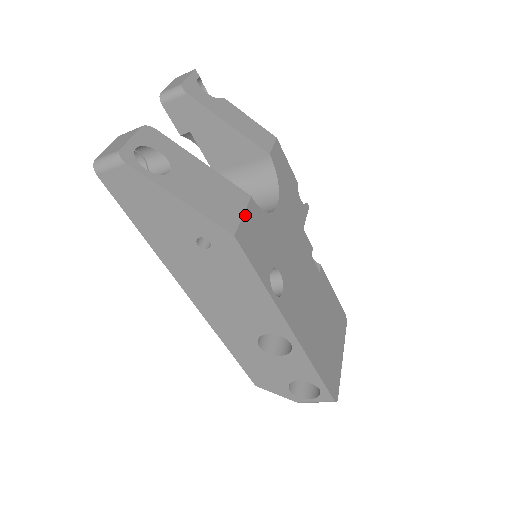
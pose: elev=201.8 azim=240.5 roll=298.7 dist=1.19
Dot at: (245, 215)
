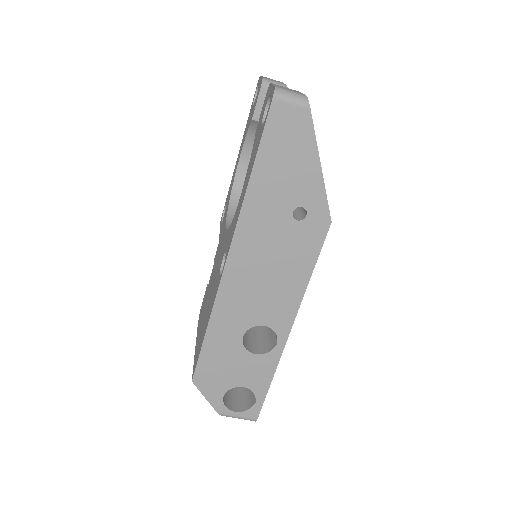
Dot at: occluded
